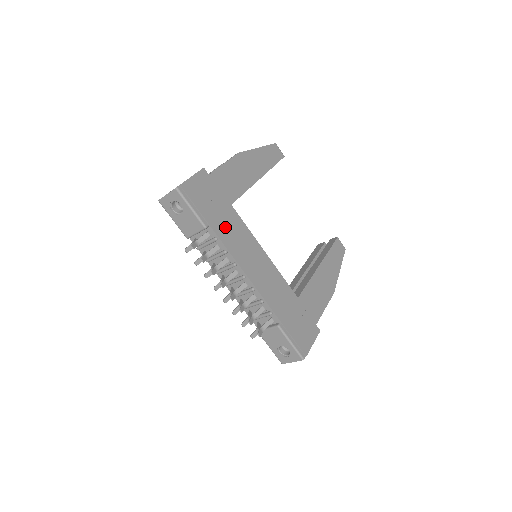
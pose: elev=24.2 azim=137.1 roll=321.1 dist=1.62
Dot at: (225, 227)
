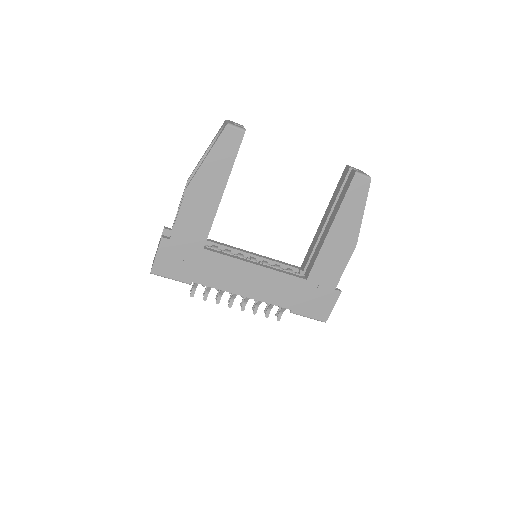
Dot at: (207, 273)
